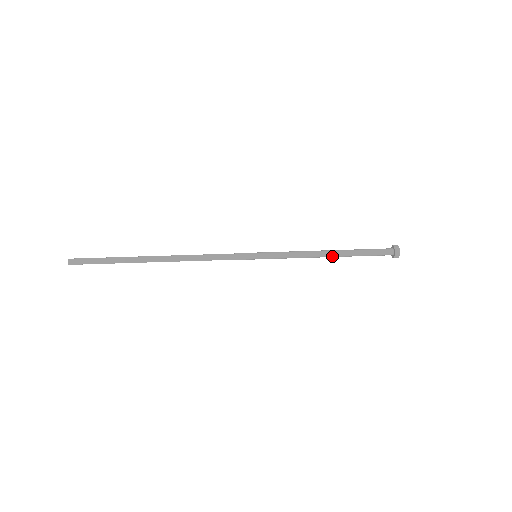
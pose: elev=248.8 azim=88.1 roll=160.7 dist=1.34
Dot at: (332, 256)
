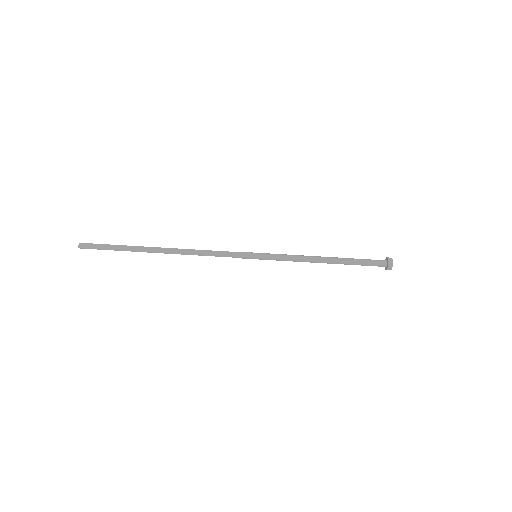
Dot at: (328, 262)
